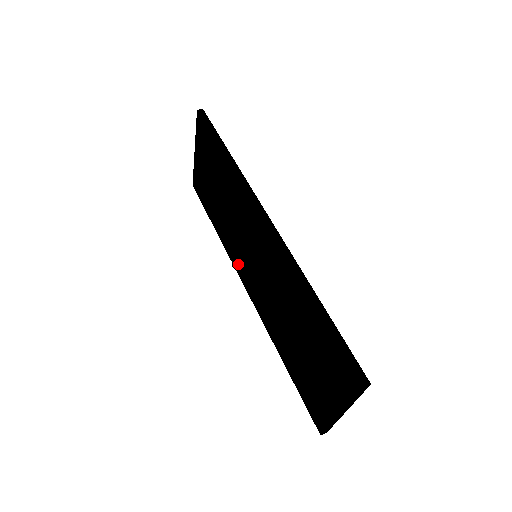
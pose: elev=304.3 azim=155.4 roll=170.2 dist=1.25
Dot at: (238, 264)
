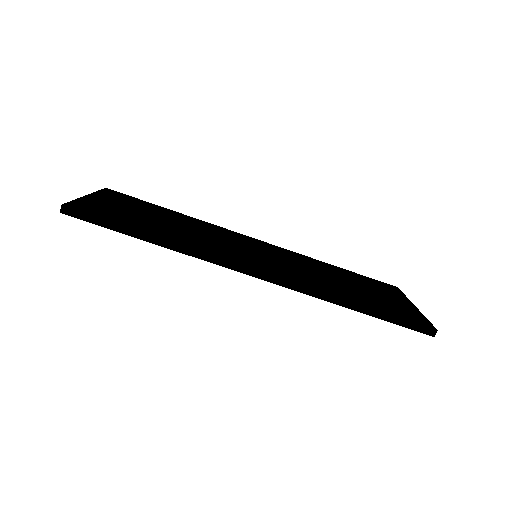
Dot at: occluded
